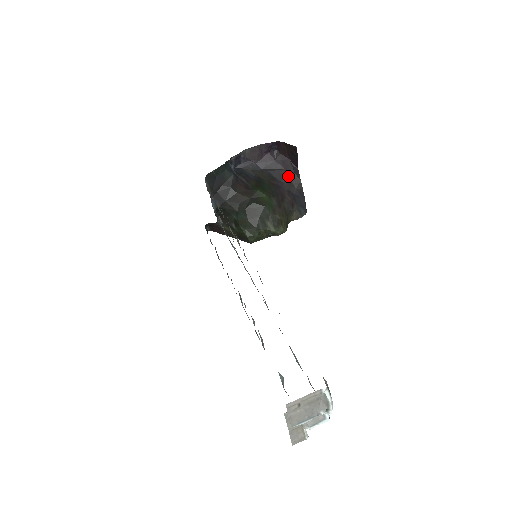
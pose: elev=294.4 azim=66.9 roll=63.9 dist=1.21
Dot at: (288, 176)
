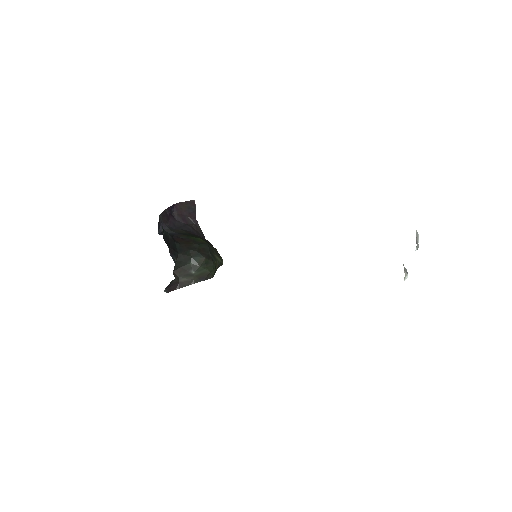
Dot at: (192, 227)
